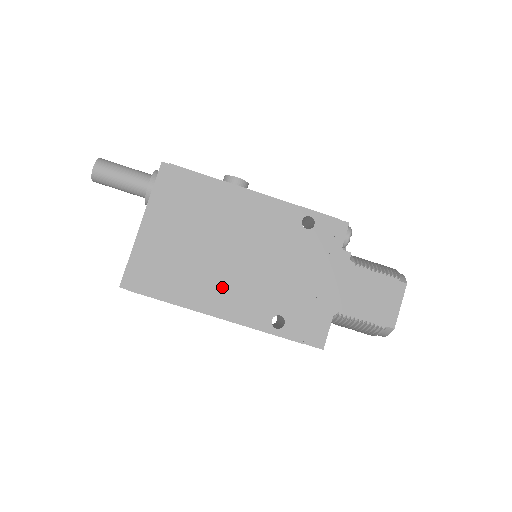
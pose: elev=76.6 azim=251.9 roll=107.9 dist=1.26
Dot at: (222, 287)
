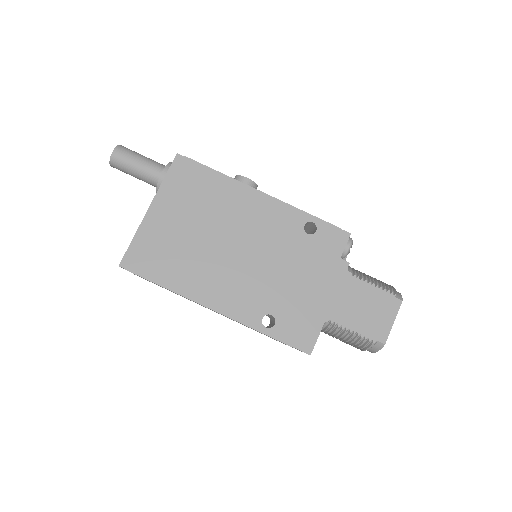
Dot at: (218, 279)
